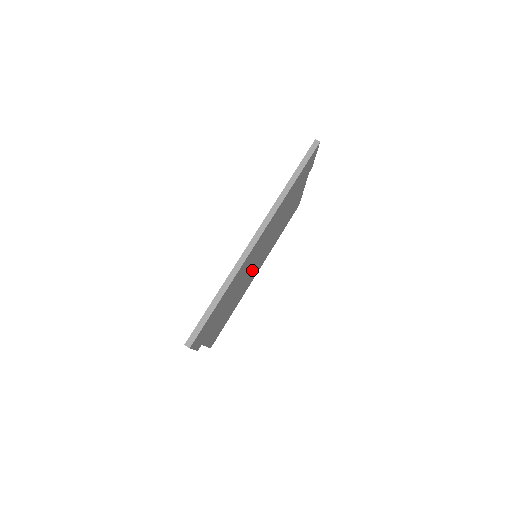
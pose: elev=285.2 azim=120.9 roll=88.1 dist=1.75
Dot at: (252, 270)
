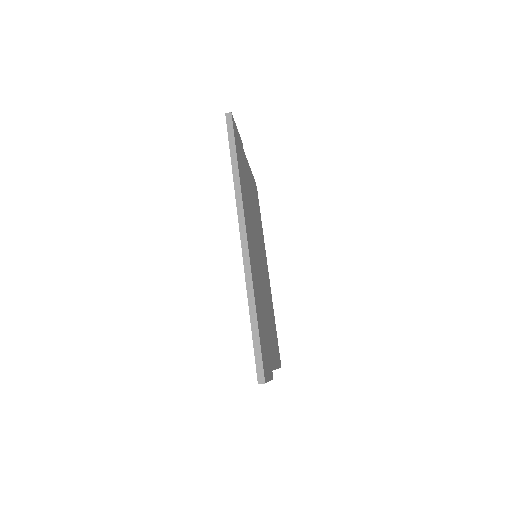
Dot at: (262, 271)
